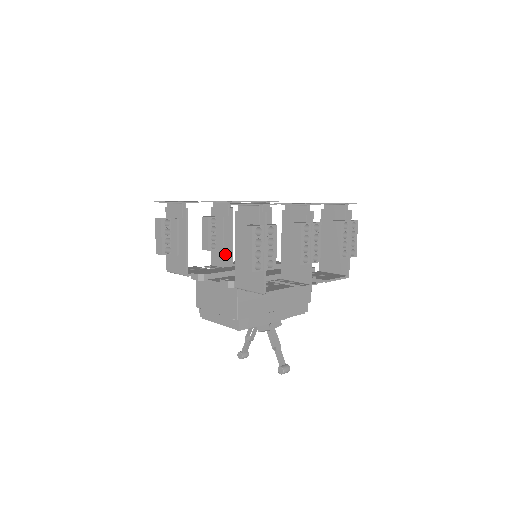
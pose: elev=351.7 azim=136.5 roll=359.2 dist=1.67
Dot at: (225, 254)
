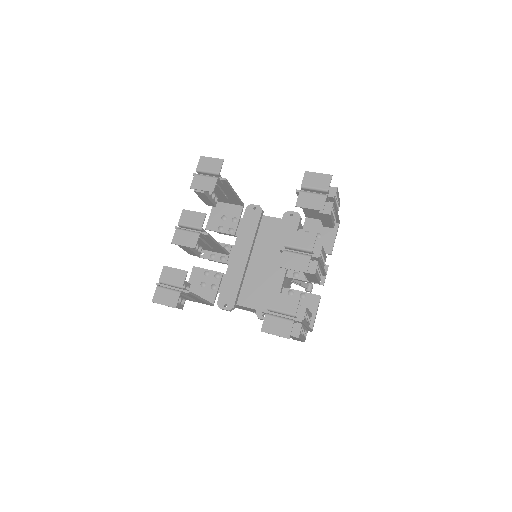
Dot at: (215, 249)
